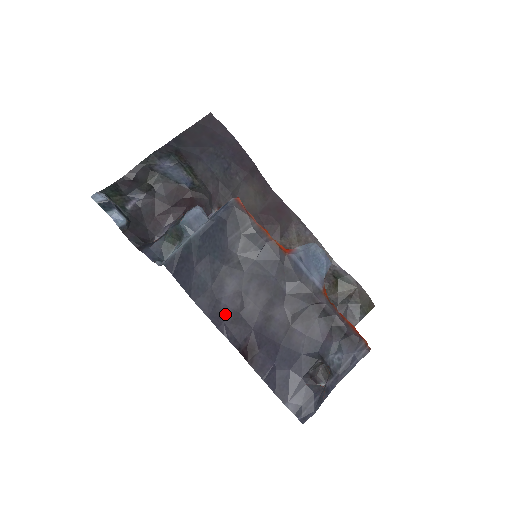
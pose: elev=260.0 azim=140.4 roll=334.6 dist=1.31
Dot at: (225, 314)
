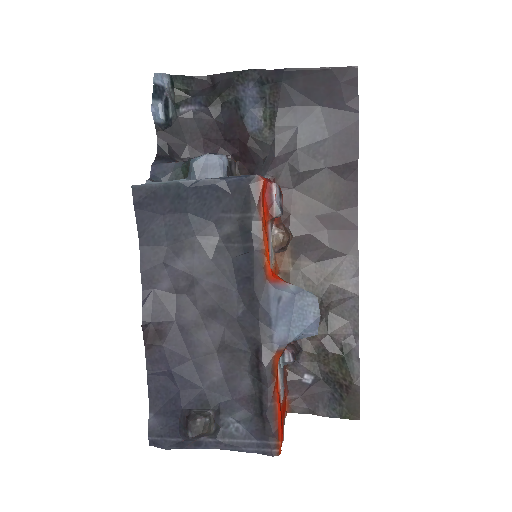
Dot at: (161, 283)
